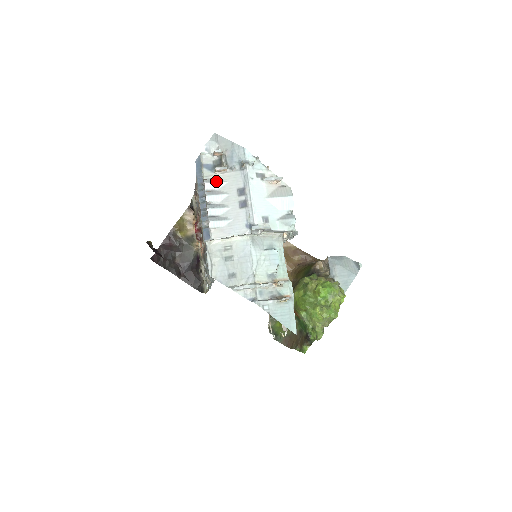
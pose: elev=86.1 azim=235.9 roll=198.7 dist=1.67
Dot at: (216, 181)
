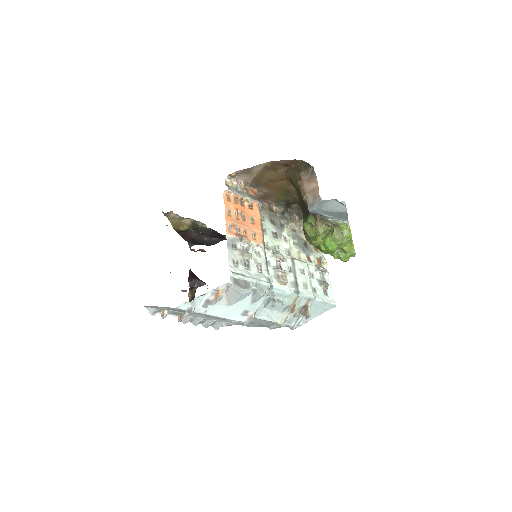
Dot at: (188, 319)
